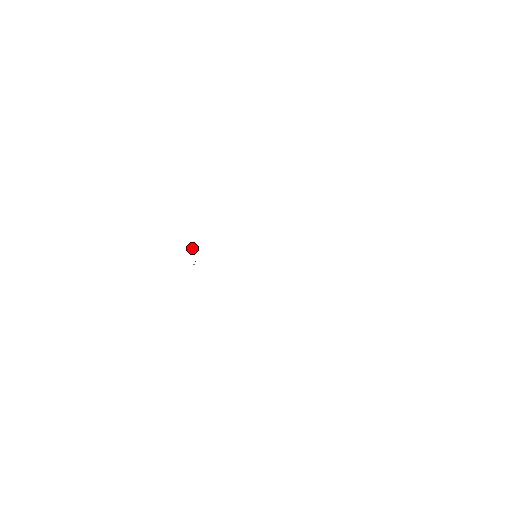
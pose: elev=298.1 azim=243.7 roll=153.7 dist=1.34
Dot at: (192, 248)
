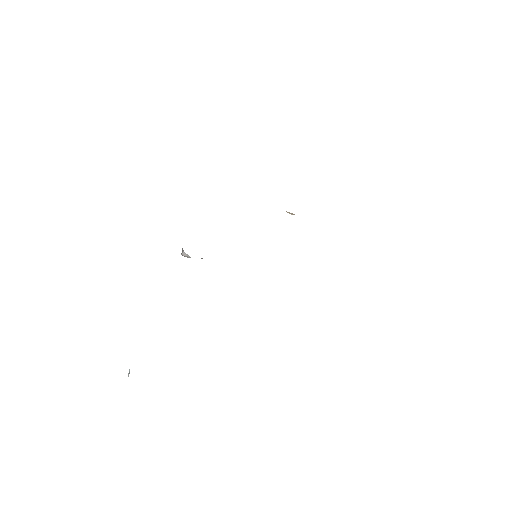
Dot at: occluded
